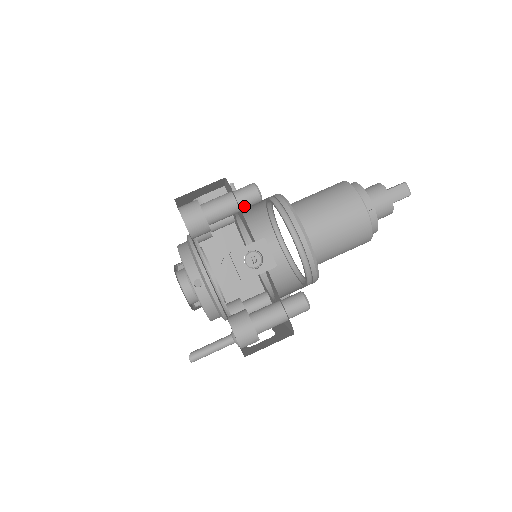
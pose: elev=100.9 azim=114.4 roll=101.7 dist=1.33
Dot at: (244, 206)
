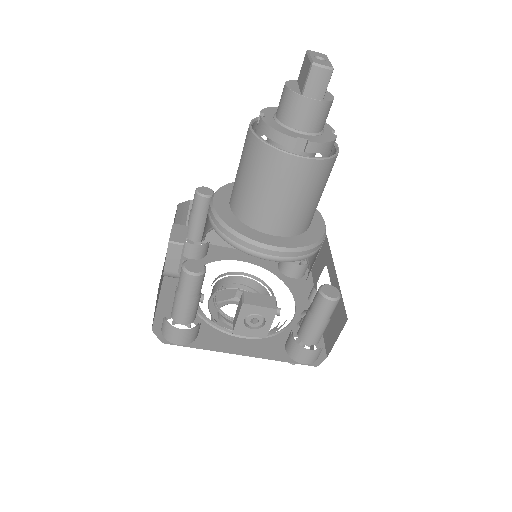
Dot at: (199, 290)
